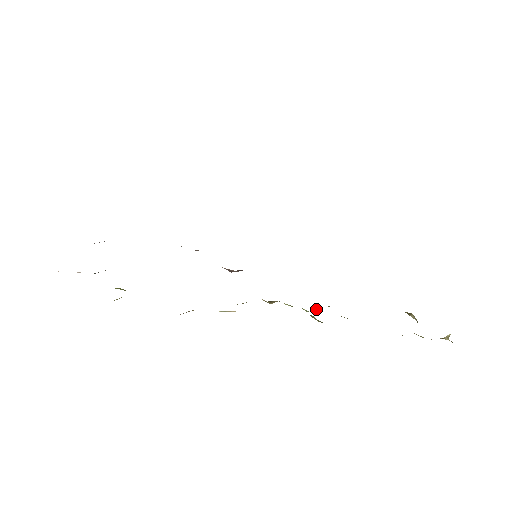
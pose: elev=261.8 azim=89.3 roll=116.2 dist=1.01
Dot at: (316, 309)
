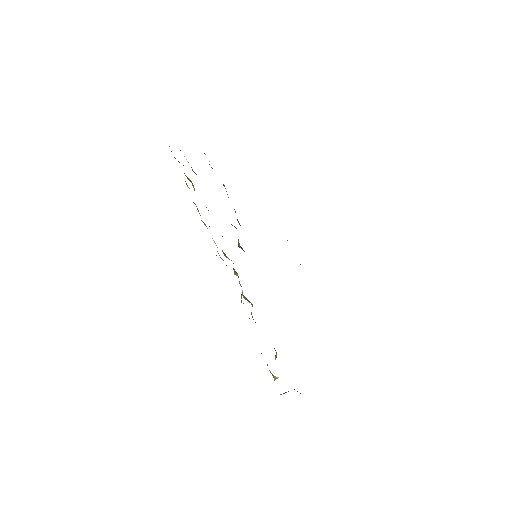
Dot at: occluded
